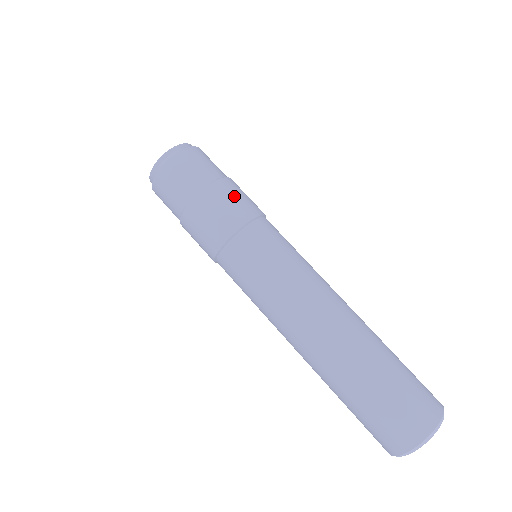
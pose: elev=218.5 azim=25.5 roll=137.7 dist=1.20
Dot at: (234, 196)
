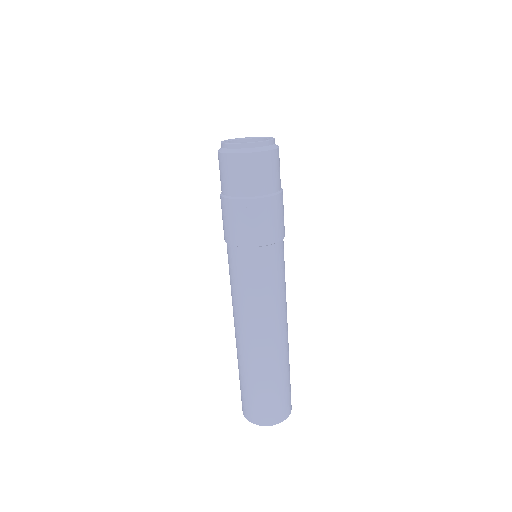
Dot at: (271, 218)
